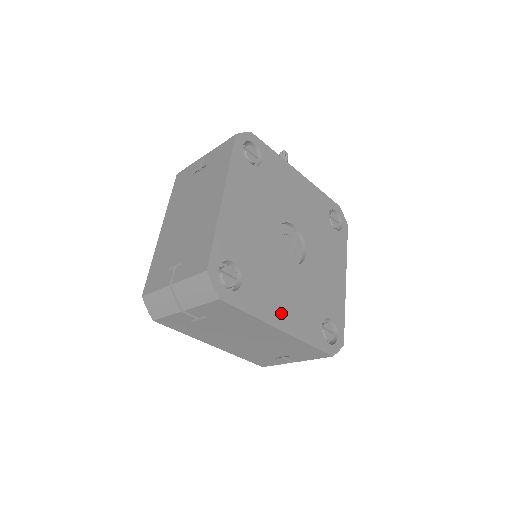
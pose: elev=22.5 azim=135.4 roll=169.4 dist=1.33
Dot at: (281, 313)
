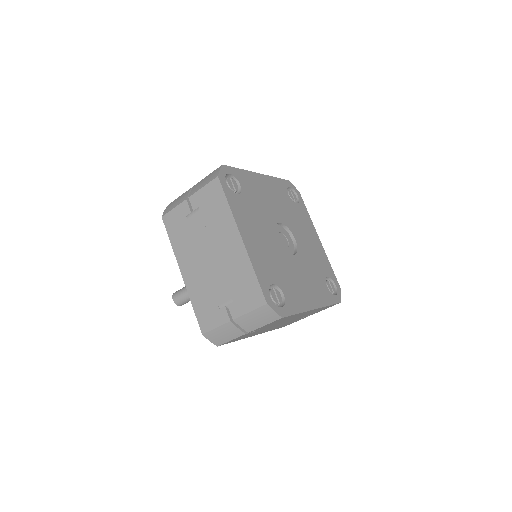
Dot at: (249, 235)
